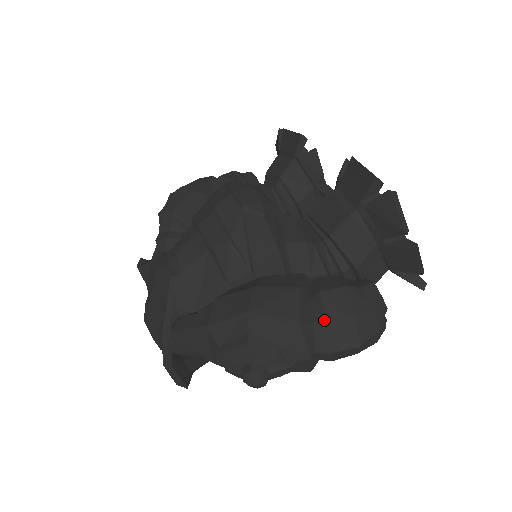
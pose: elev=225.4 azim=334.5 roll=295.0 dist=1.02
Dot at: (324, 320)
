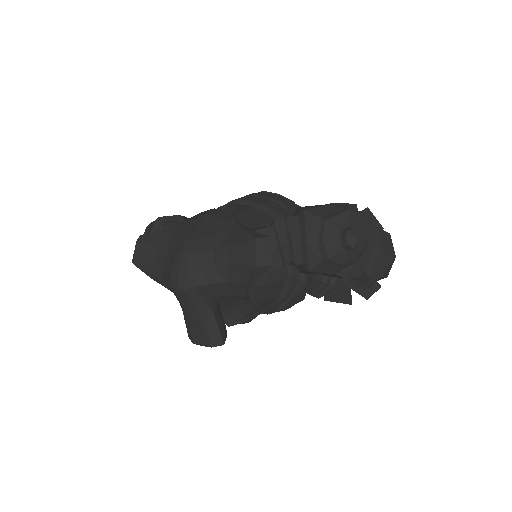
Dot at: (377, 228)
